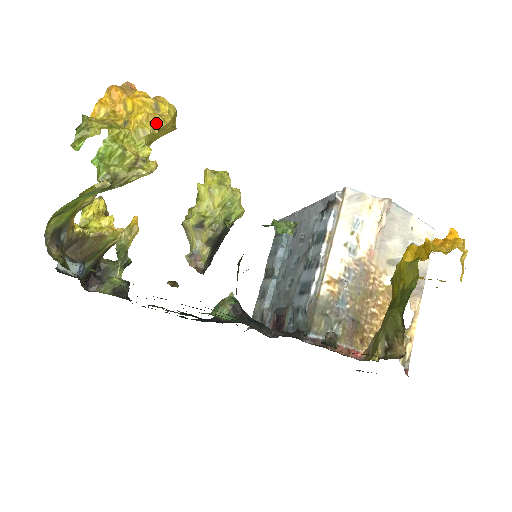
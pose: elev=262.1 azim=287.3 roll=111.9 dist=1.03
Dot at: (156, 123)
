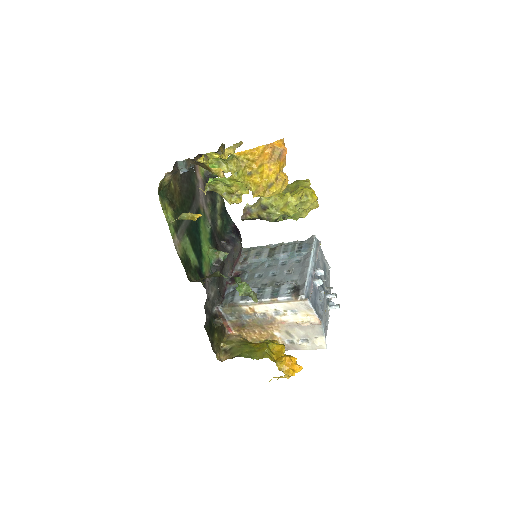
Dot at: (258, 194)
